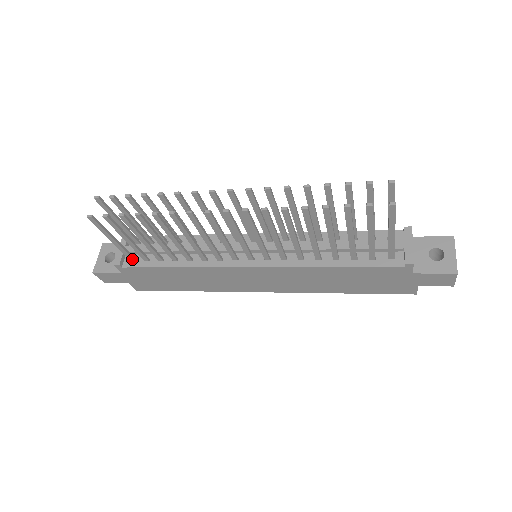
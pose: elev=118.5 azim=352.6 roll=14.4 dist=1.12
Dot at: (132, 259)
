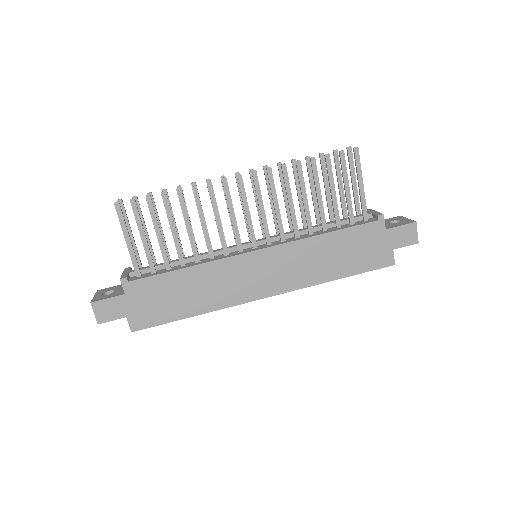
Dot at: (139, 273)
